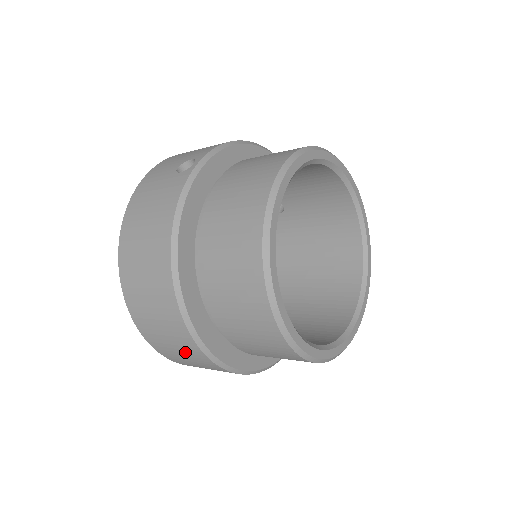
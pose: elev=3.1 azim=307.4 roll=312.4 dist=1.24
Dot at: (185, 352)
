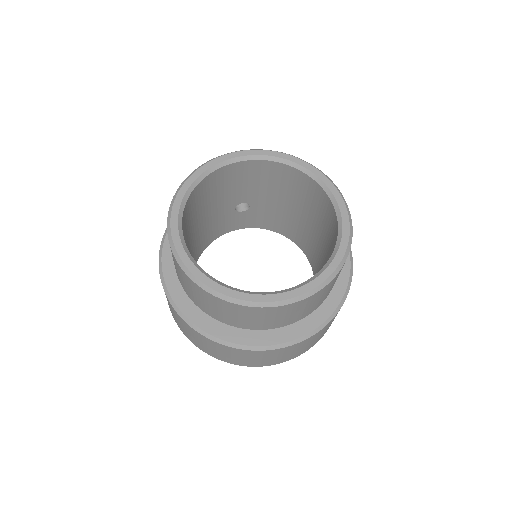
Dot at: (282, 354)
